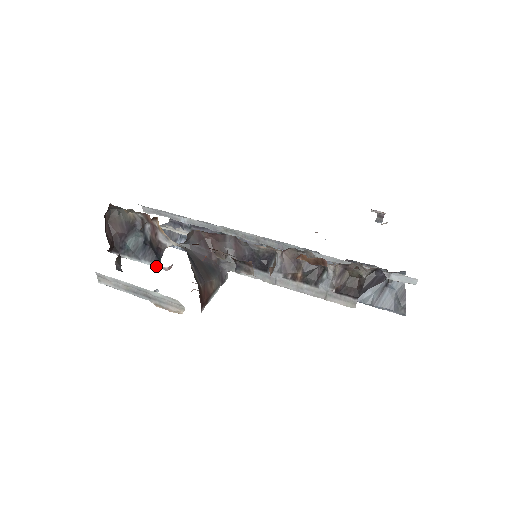
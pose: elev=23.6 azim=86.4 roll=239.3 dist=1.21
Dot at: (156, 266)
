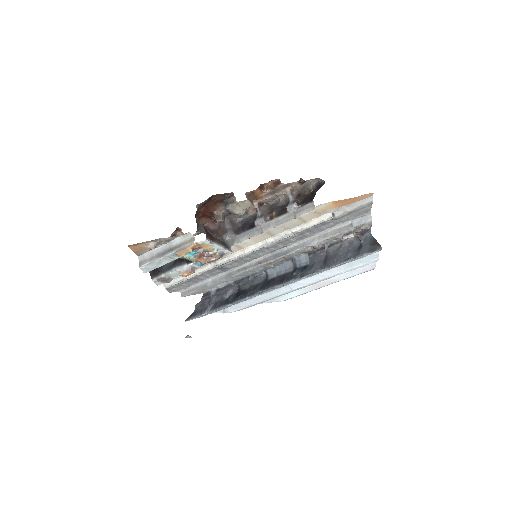
Dot at: (182, 266)
